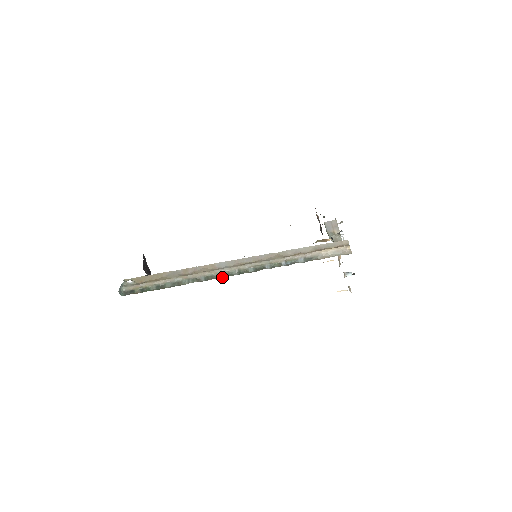
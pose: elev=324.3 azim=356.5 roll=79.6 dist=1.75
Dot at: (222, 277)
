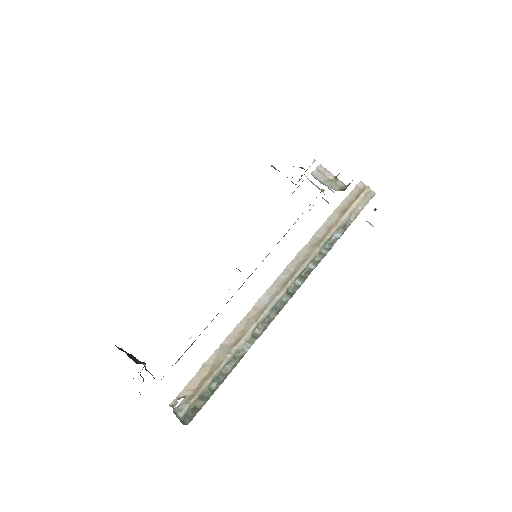
Dot at: (277, 313)
